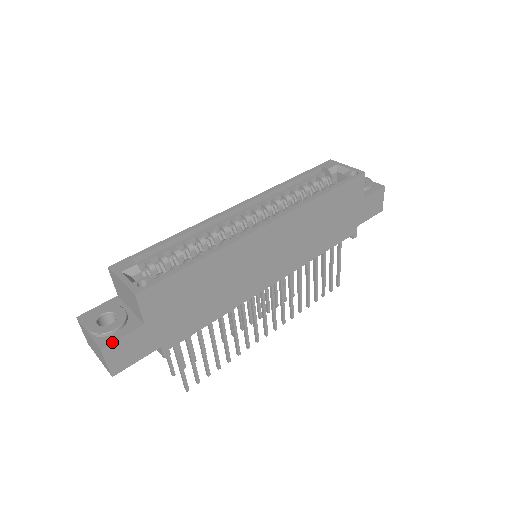
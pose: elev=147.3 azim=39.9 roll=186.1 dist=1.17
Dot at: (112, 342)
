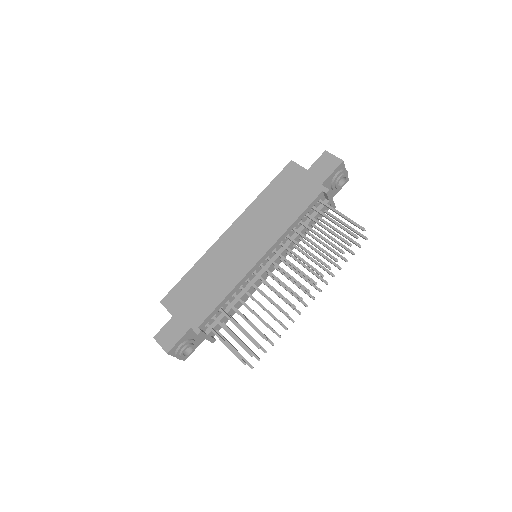
Dot at: (158, 332)
